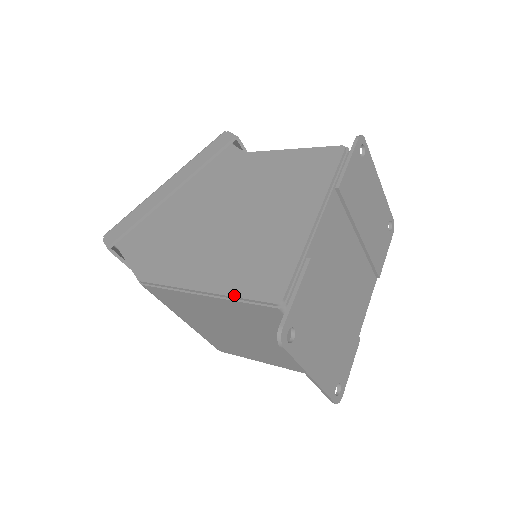
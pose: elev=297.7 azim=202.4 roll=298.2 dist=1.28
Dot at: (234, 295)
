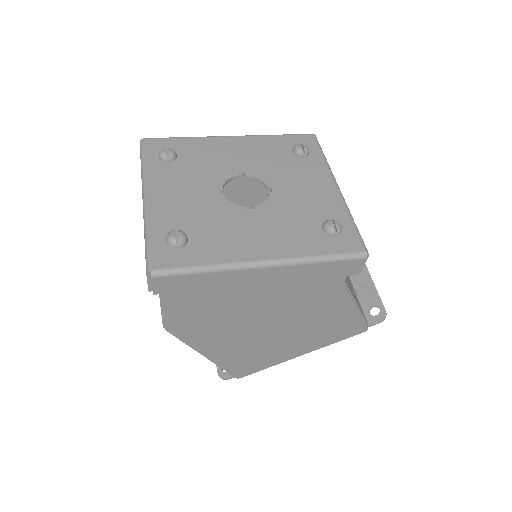
Dot at: (222, 368)
